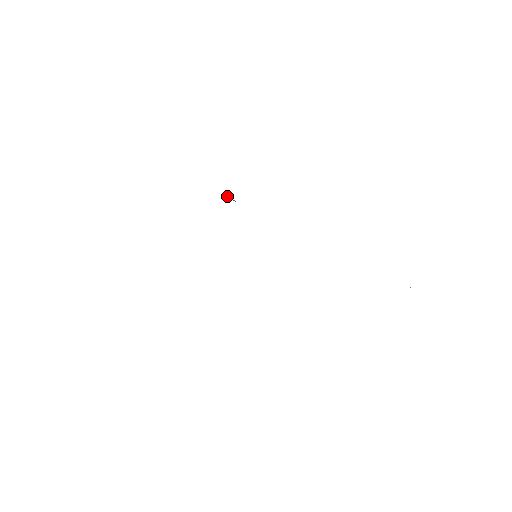
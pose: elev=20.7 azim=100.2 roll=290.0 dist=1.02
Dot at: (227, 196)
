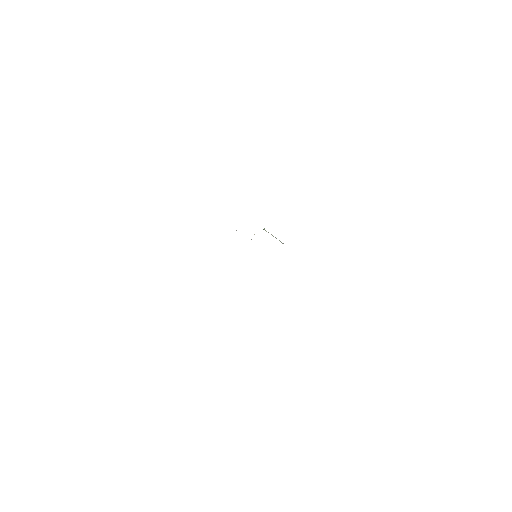
Dot at: (265, 230)
